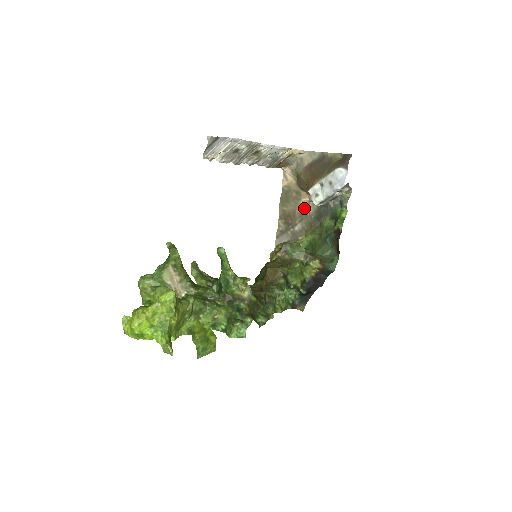
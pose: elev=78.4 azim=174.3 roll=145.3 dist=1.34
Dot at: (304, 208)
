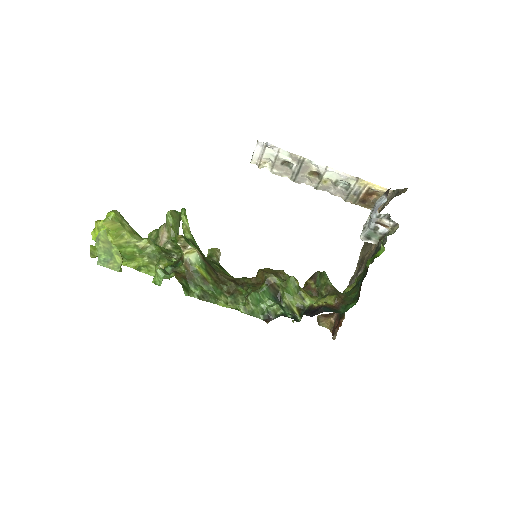
Dot at: (371, 252)
